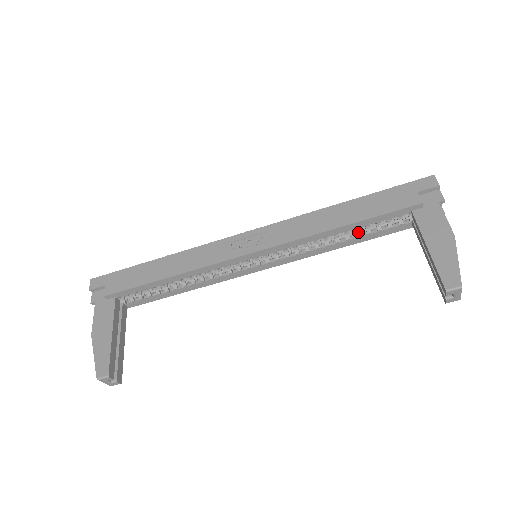
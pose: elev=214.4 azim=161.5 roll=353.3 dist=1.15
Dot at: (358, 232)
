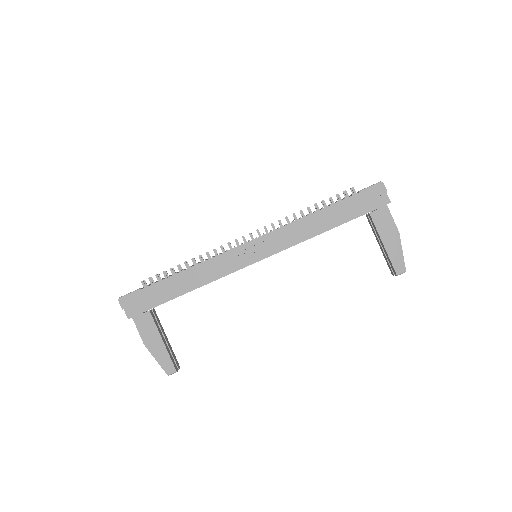
Dot at: occluded
